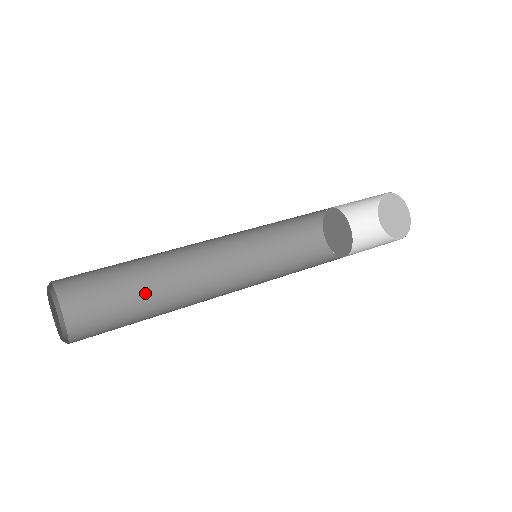
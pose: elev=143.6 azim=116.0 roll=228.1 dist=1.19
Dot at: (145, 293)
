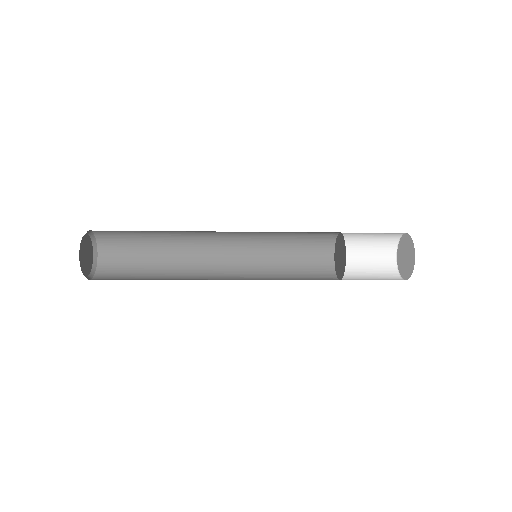
Dot at: occluded
